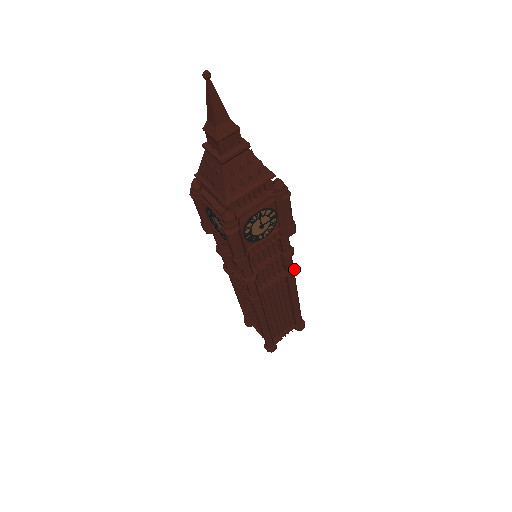
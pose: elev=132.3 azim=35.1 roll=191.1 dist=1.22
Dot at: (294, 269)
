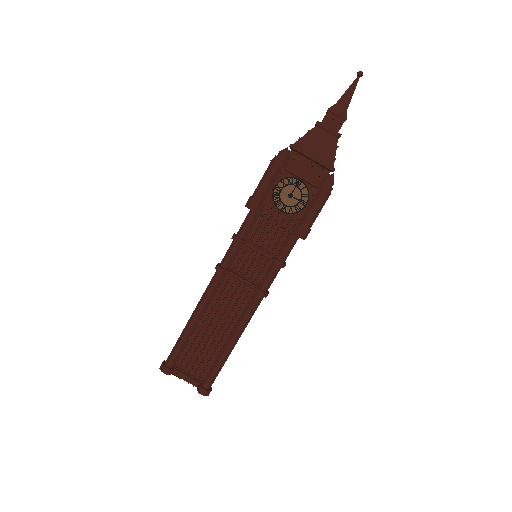
Dot at: (266, 292)
